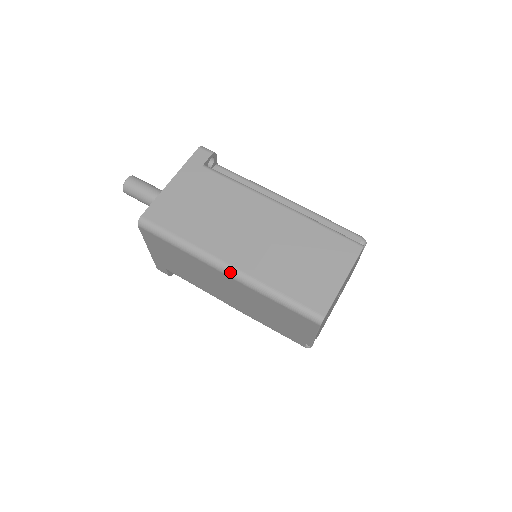
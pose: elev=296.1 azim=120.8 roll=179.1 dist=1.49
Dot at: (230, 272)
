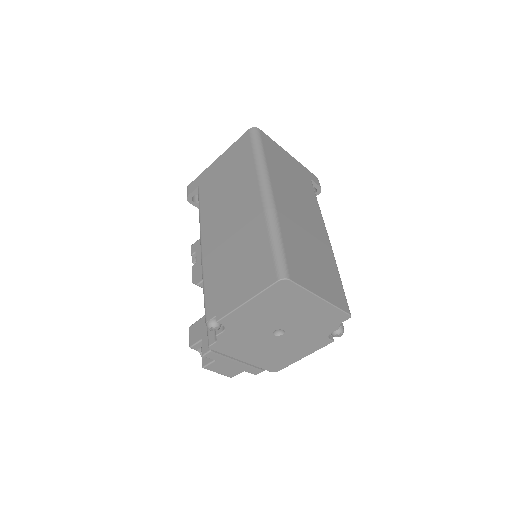
Dot at: (268, 194)
